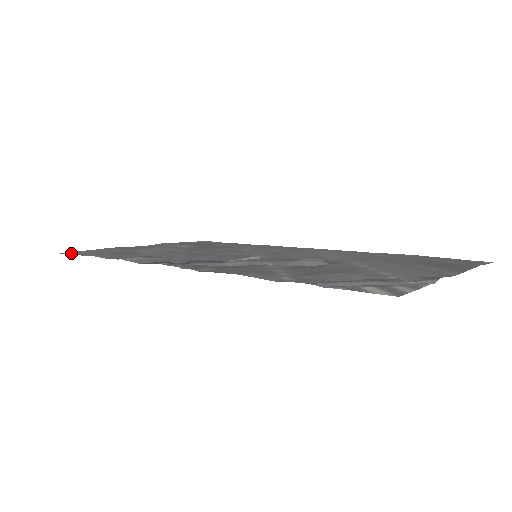
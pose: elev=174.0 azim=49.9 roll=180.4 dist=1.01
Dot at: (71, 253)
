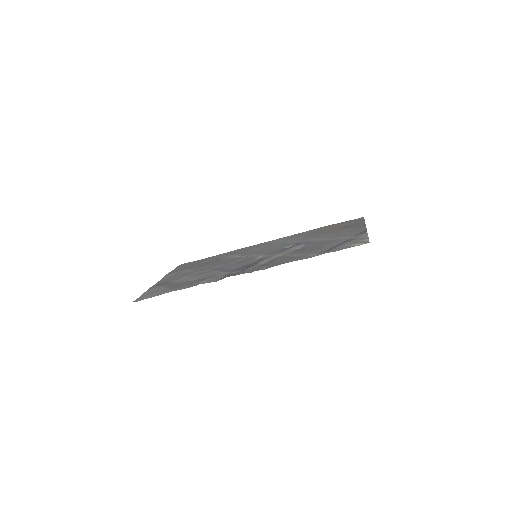
Dot at: (142, 299)
